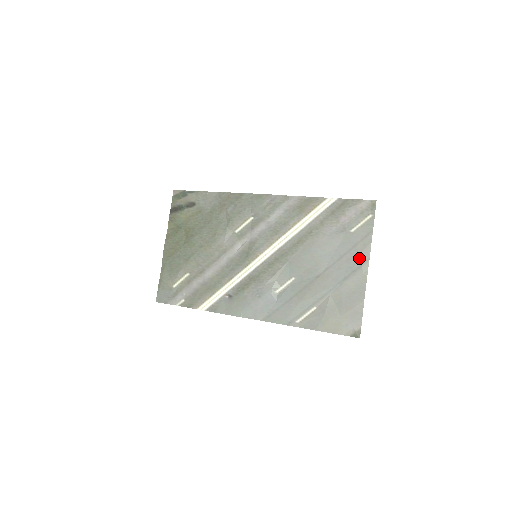
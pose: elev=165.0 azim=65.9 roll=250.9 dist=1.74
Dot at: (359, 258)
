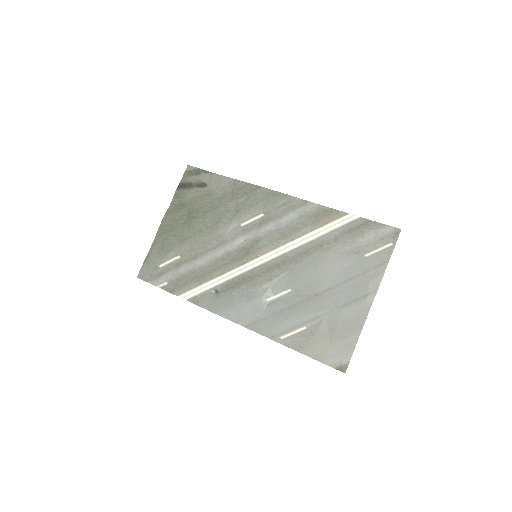
Dot at: (366, 286)
